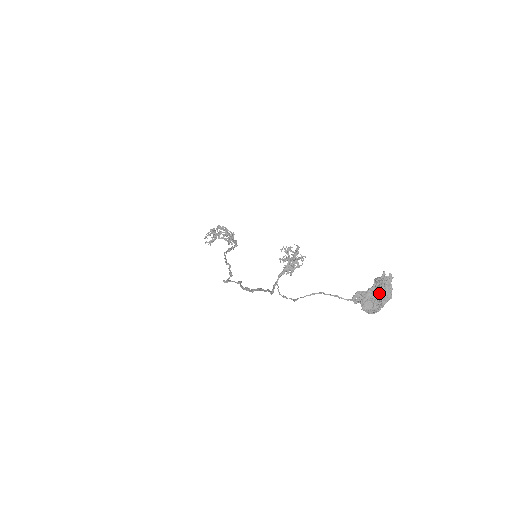
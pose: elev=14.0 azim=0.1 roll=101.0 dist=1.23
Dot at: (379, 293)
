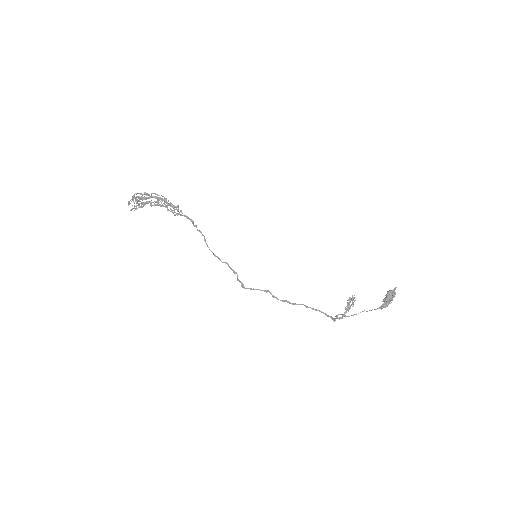
Dot at: (391, 299)
